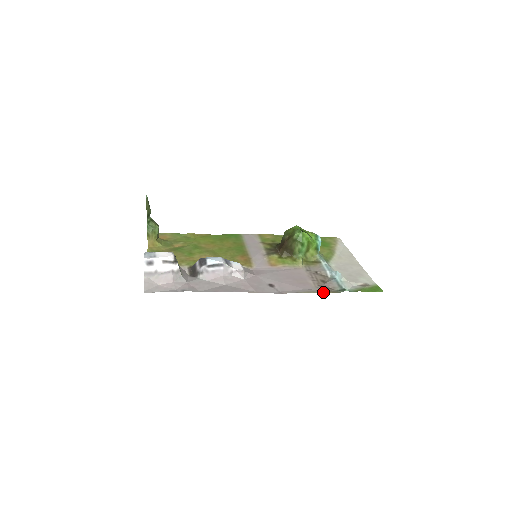
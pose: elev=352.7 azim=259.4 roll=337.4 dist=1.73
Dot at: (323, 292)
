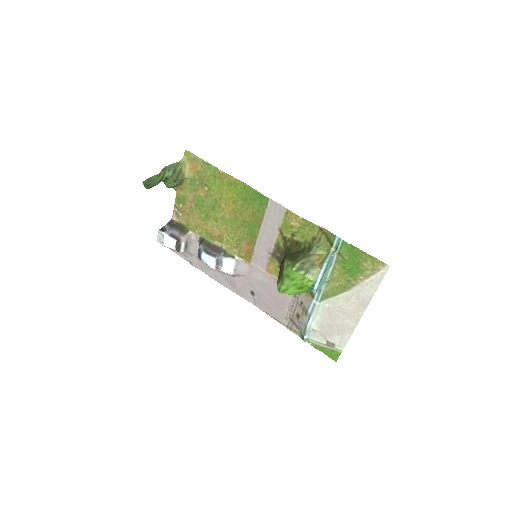
Dot at: occluded
